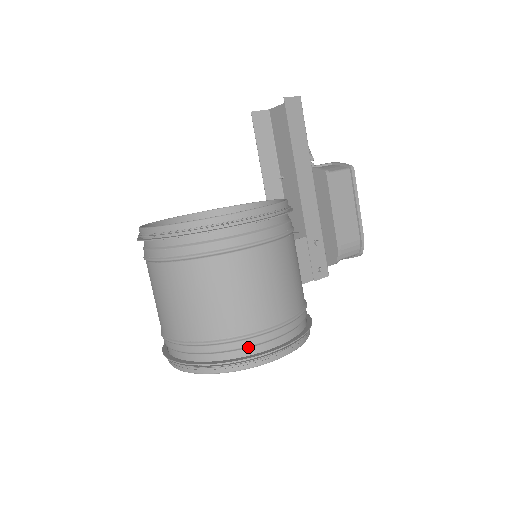
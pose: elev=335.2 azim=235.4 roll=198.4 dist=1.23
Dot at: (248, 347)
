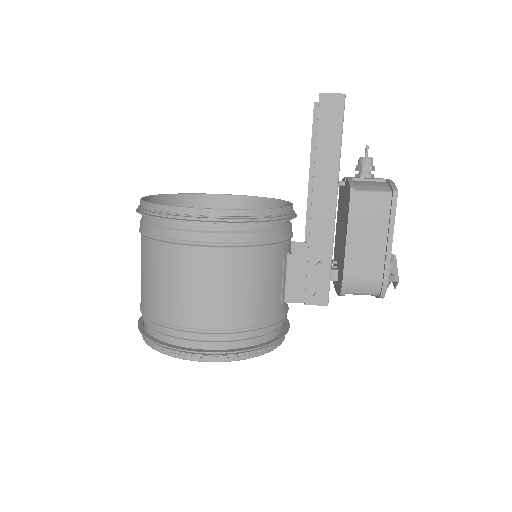
Dot at: (174, 337)
